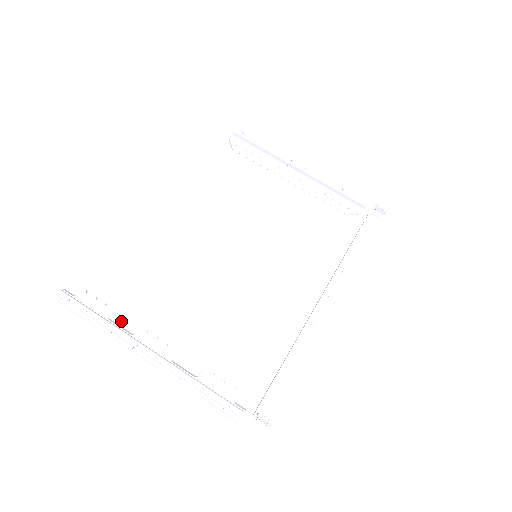
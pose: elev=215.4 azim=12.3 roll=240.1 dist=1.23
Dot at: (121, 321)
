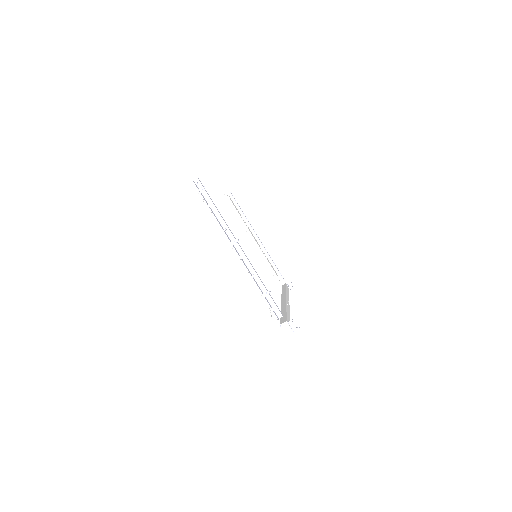
Dot at: occluded
